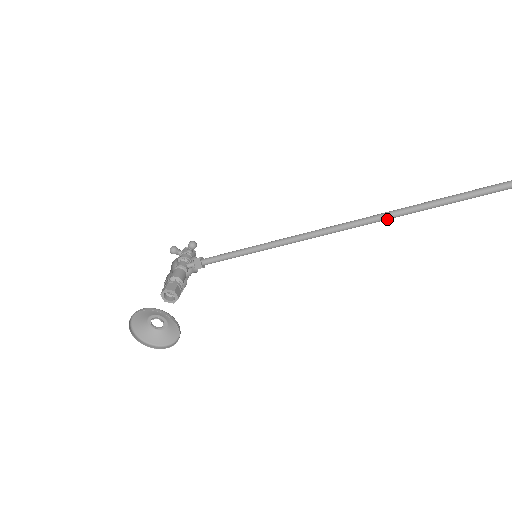
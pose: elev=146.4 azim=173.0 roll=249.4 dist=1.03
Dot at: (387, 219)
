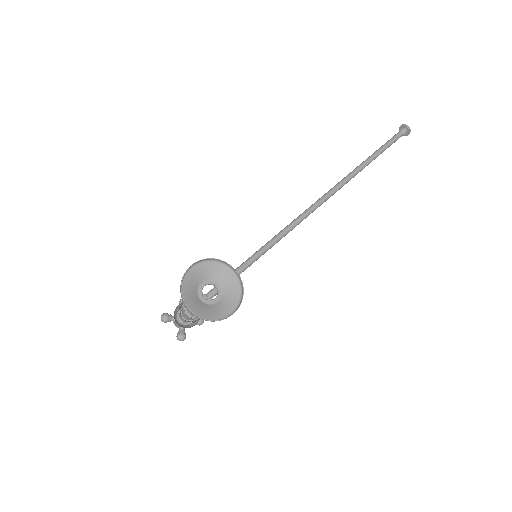
Dot at: (331, 195)
